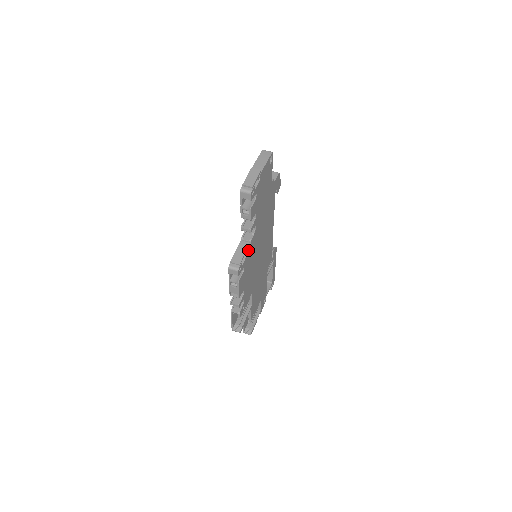
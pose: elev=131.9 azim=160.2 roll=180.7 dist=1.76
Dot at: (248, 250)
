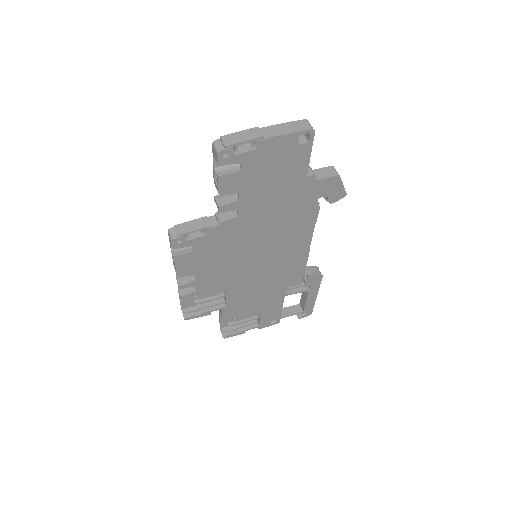
Dot at: (210, 231)
